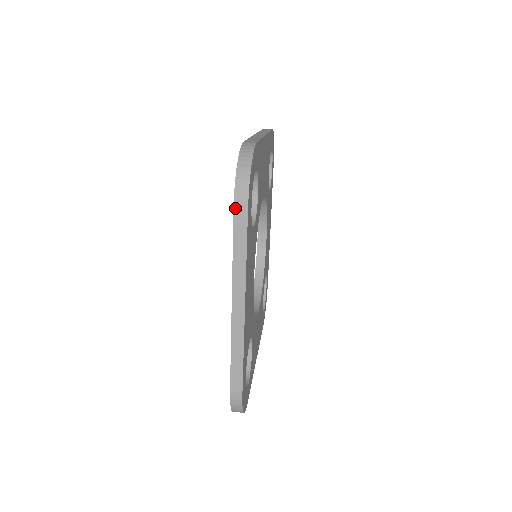
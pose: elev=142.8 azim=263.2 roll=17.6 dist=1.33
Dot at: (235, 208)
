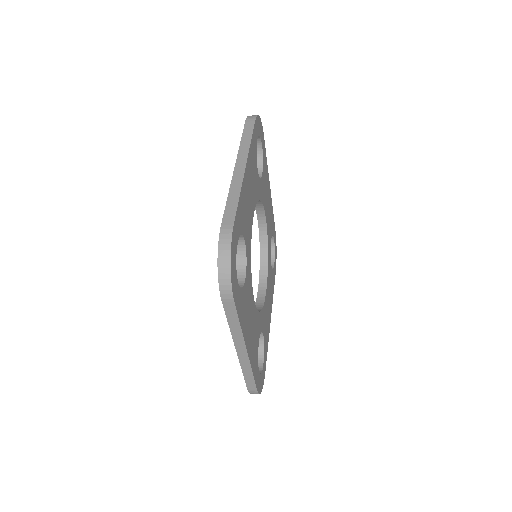
Dot at: (246, 121)
